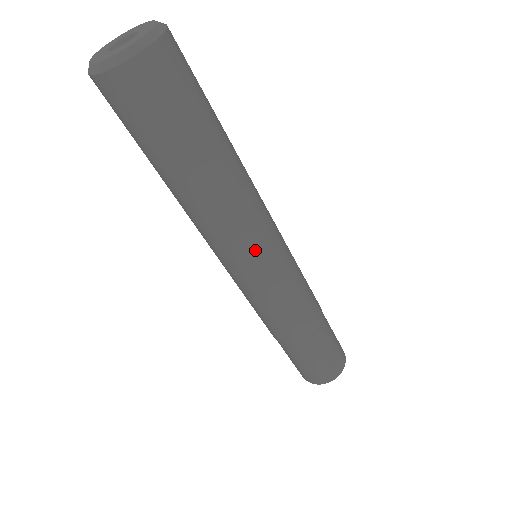
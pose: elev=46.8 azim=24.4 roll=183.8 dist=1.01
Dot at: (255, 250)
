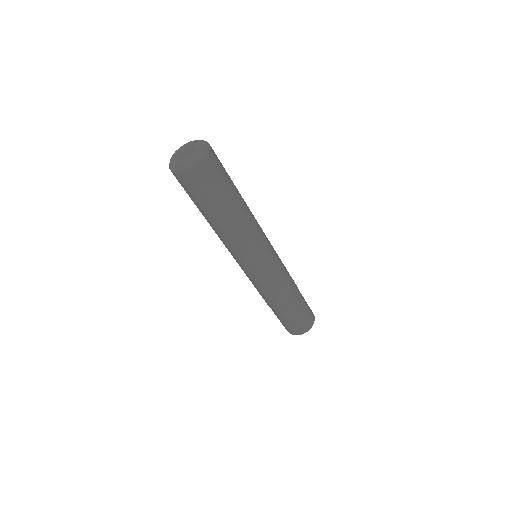
Dot at: (256, 253)
